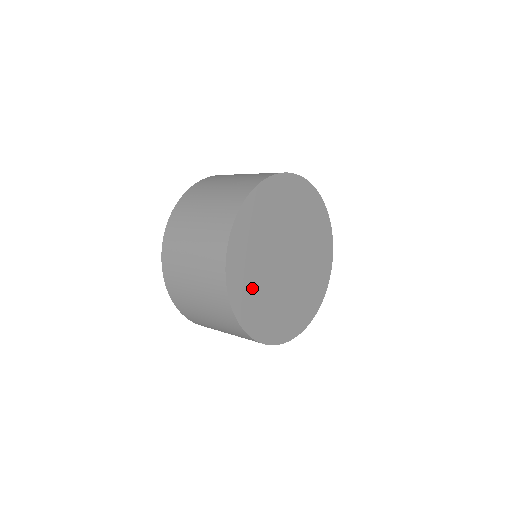
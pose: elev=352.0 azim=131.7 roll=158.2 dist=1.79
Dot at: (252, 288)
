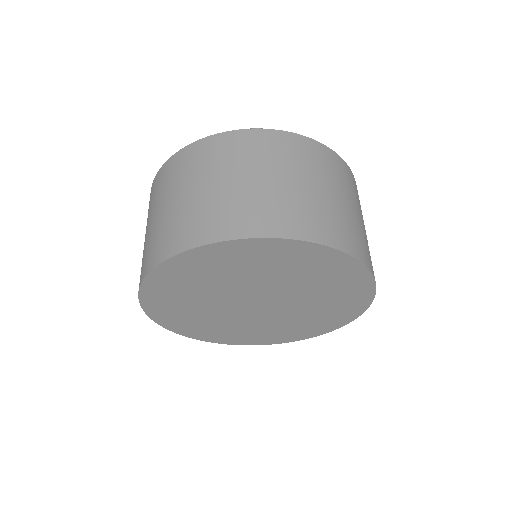
Dot at: (196, 320)
